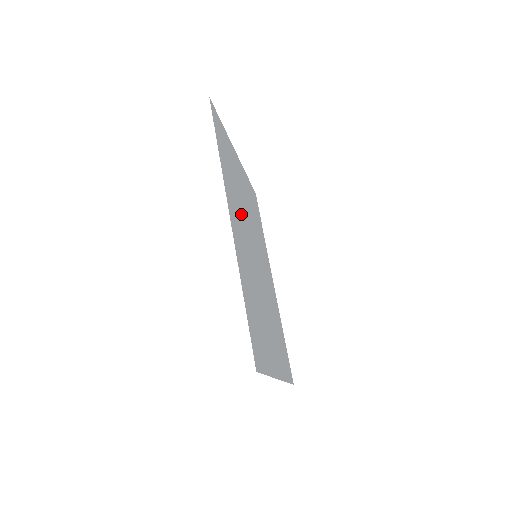
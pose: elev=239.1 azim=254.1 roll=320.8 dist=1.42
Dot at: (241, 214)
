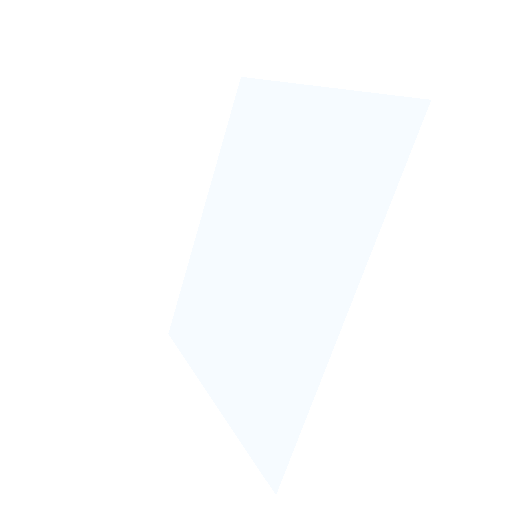
Dot at: (301, 238)
